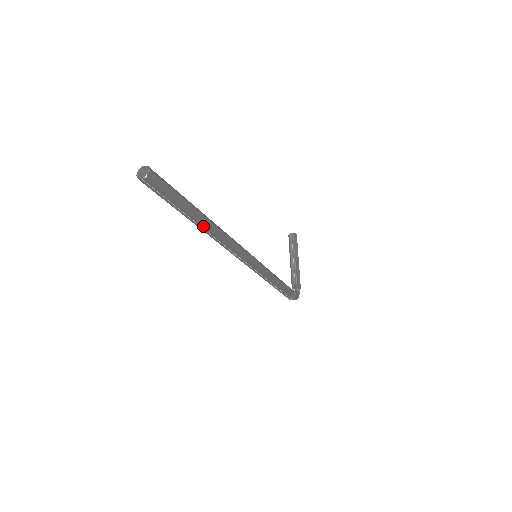
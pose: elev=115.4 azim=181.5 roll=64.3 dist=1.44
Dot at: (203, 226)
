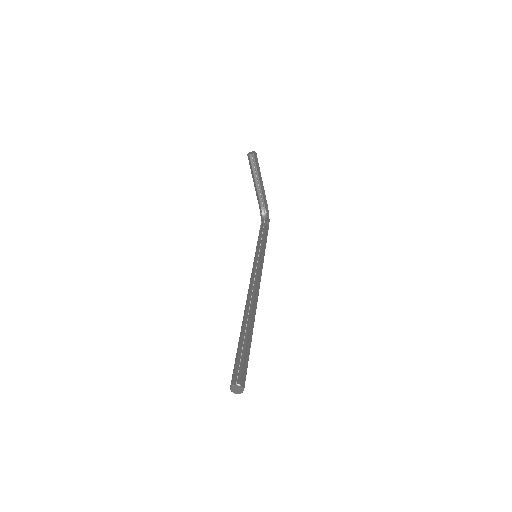
Dot at: occluded
